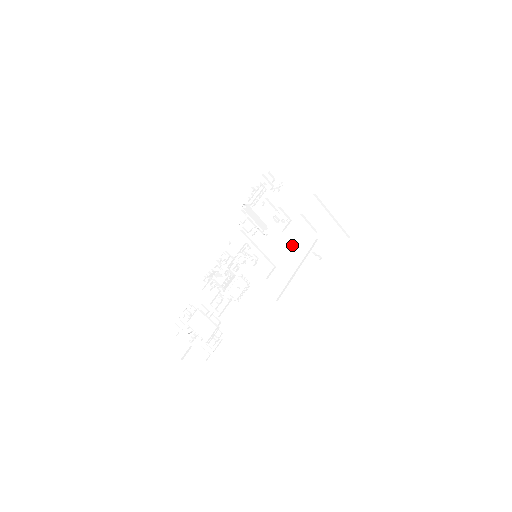
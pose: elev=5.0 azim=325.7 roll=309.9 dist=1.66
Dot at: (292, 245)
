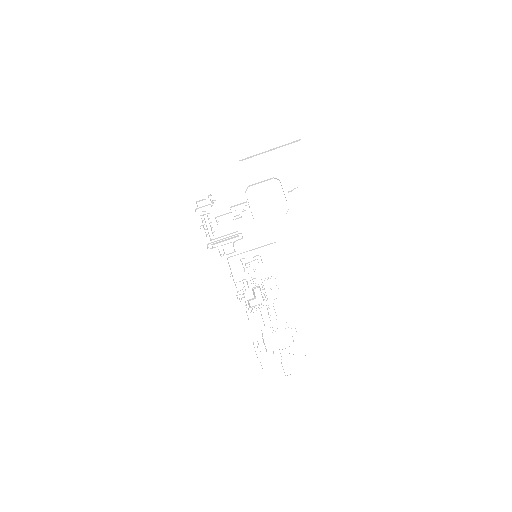
Dot at: (269, 212)
